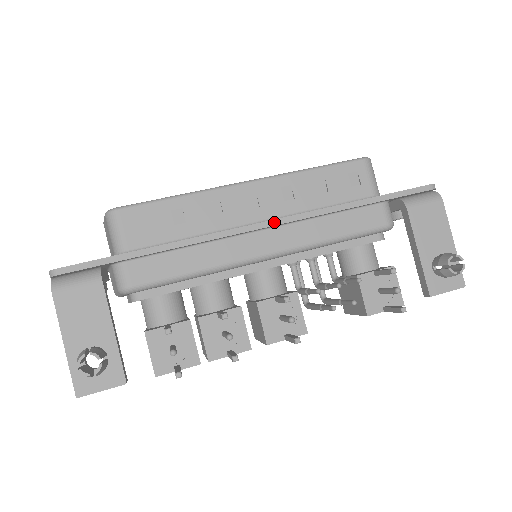
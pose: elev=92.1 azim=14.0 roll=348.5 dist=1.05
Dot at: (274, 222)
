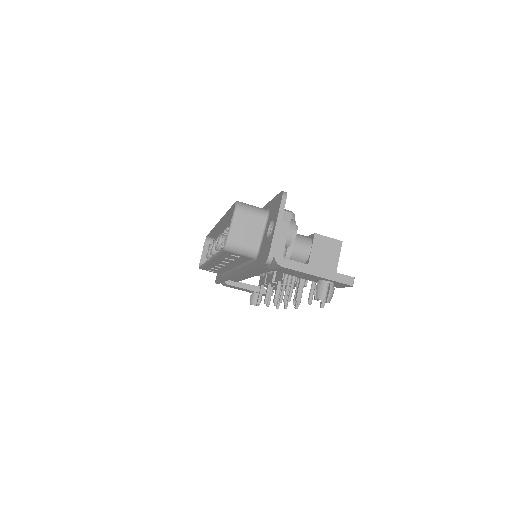
Dot at: (237, 276)
